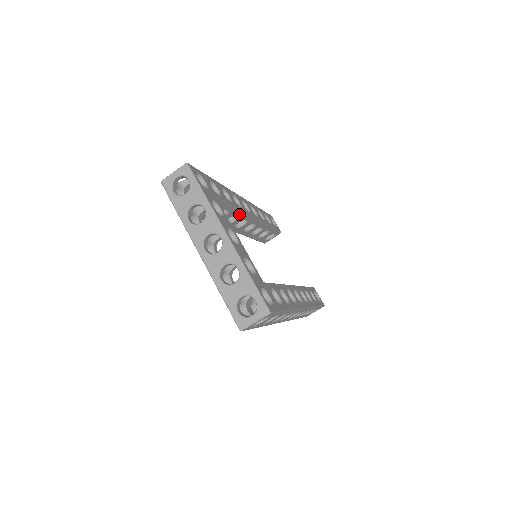
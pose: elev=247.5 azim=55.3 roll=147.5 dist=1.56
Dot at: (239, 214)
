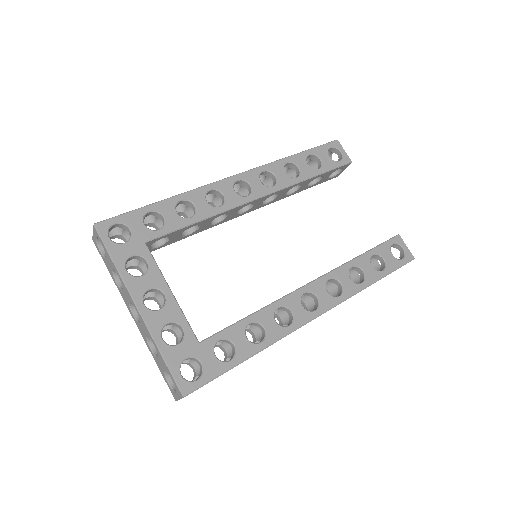
Dot at: (221, 214)
